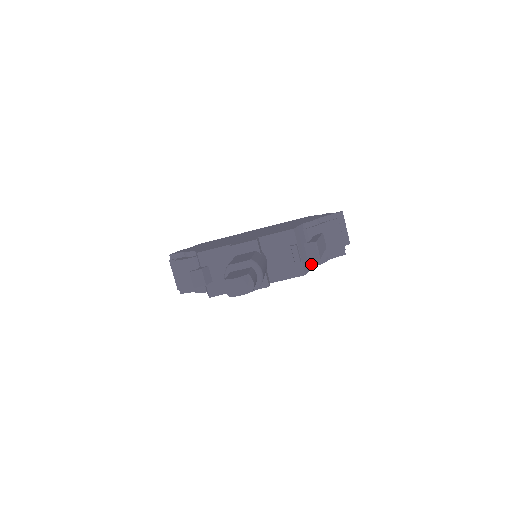
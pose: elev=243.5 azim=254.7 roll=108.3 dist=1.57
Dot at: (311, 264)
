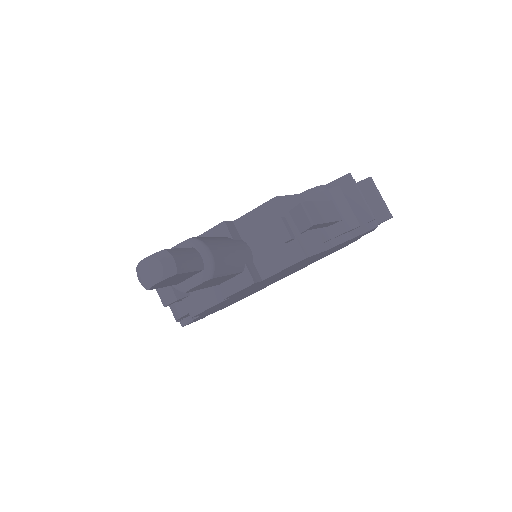
Dot at: (322, 246)
